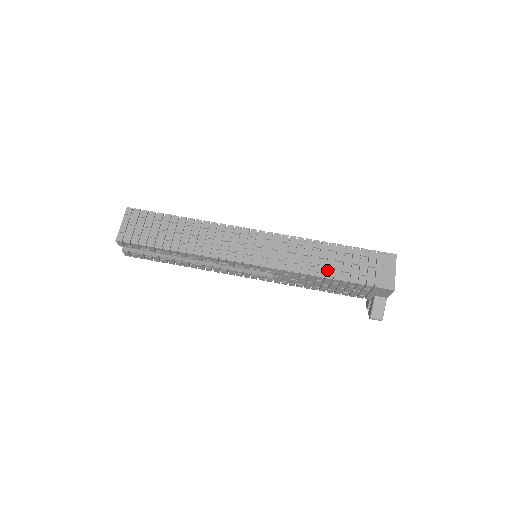
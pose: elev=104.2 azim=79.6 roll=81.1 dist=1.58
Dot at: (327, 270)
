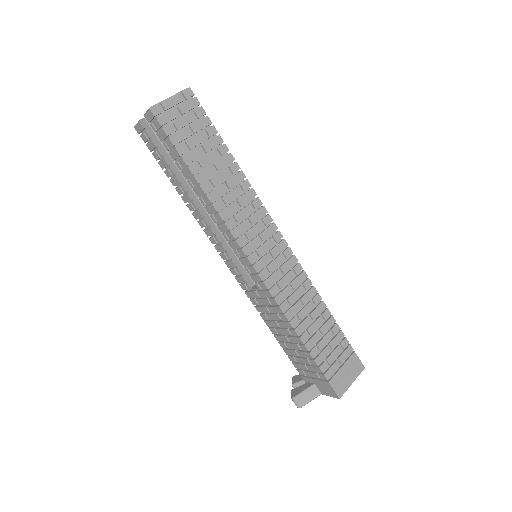
Dot at: (306, 331)
